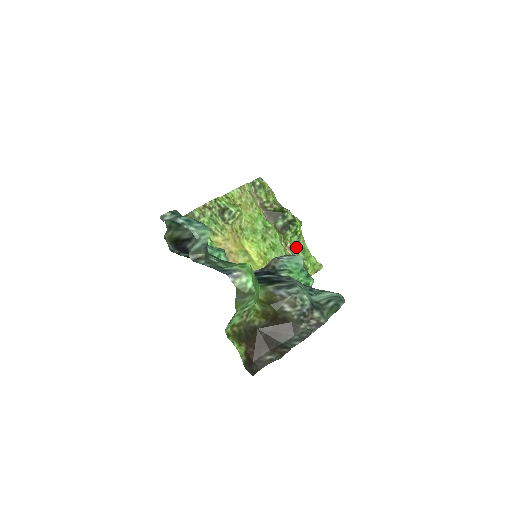
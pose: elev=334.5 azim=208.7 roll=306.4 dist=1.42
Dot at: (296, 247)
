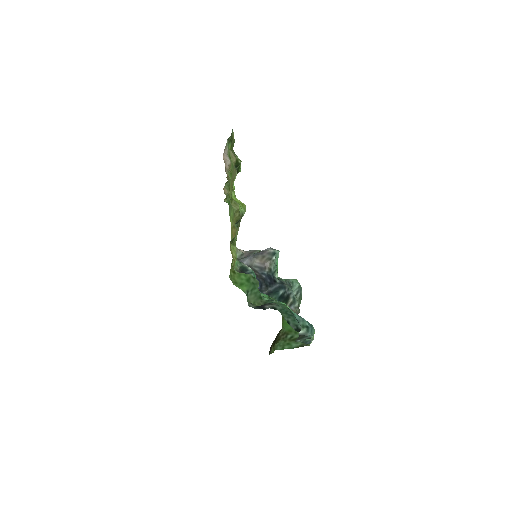
Dot at: occluded
